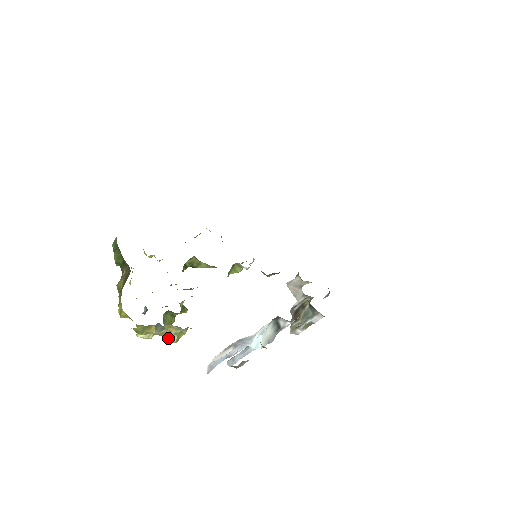
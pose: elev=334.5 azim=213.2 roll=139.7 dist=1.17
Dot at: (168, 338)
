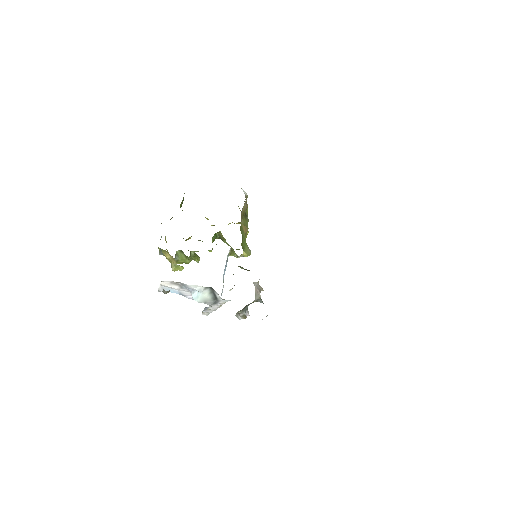
Dot at: (171, 266)
